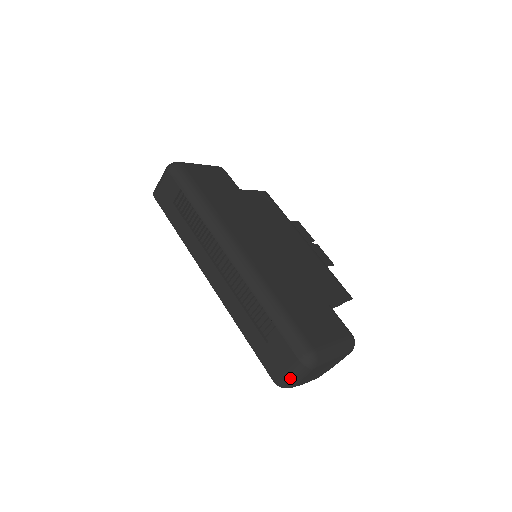
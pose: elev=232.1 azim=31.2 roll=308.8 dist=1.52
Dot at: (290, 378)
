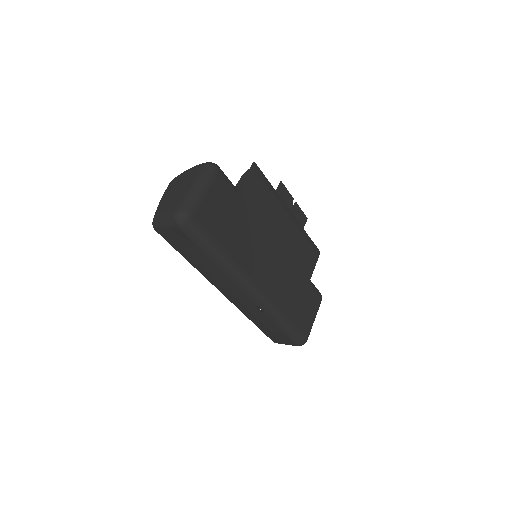
Dot at: occluded
